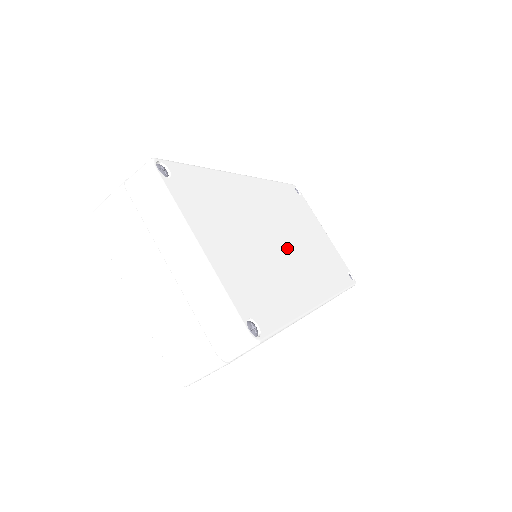
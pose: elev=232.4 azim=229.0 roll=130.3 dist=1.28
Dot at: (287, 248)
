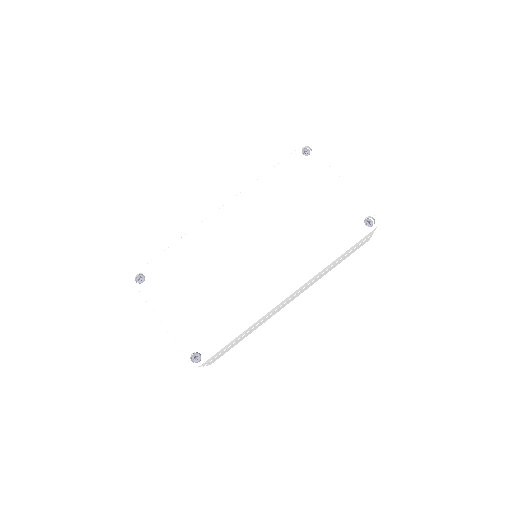
Dot at: (256, 260)
